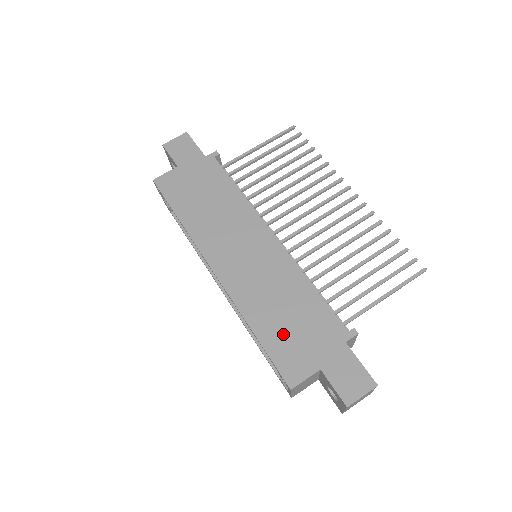
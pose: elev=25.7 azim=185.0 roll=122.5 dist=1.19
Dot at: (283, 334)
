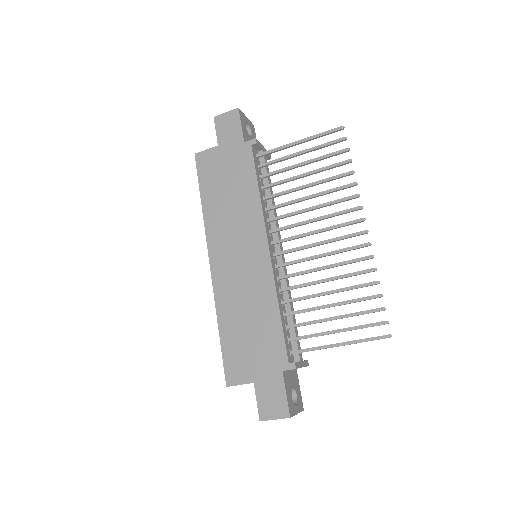
Dot at: (239, 341)
